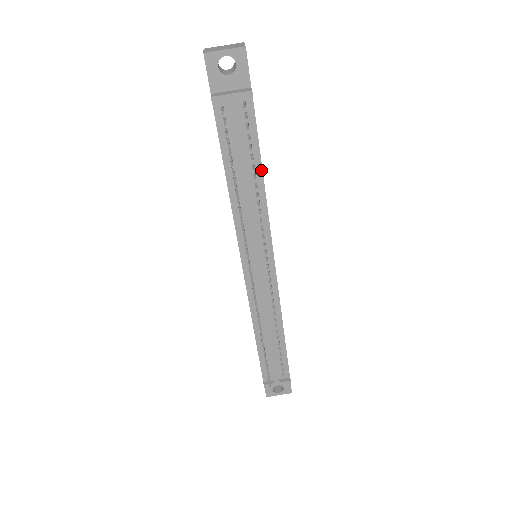
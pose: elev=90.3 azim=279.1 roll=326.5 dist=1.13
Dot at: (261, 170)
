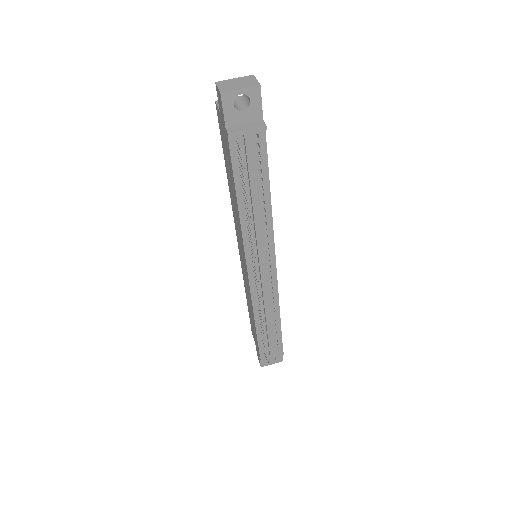
Dot at: (269, 190)
